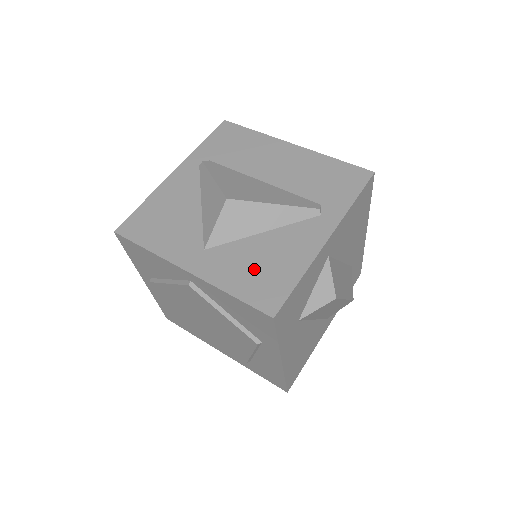
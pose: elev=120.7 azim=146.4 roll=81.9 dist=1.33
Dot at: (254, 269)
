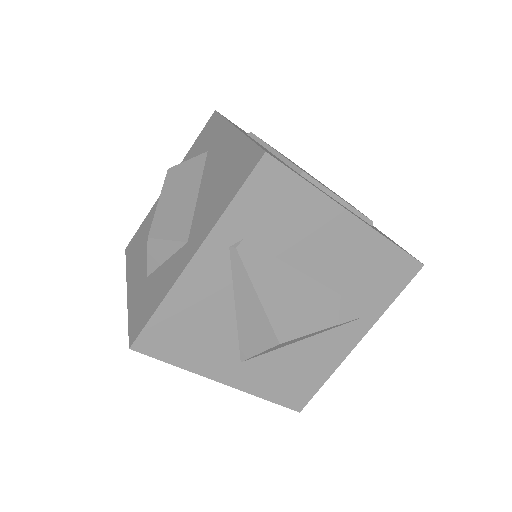
Dot at: (288, 377)
